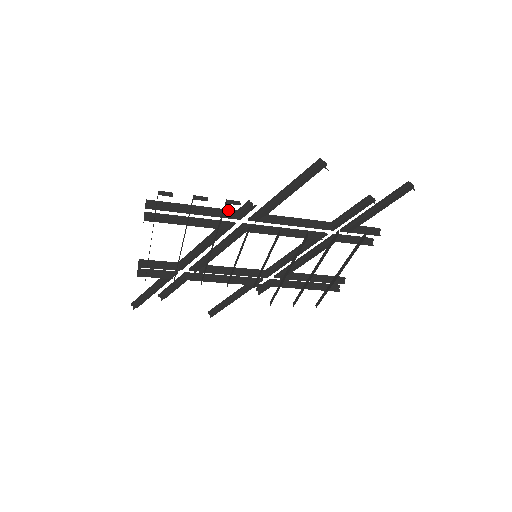
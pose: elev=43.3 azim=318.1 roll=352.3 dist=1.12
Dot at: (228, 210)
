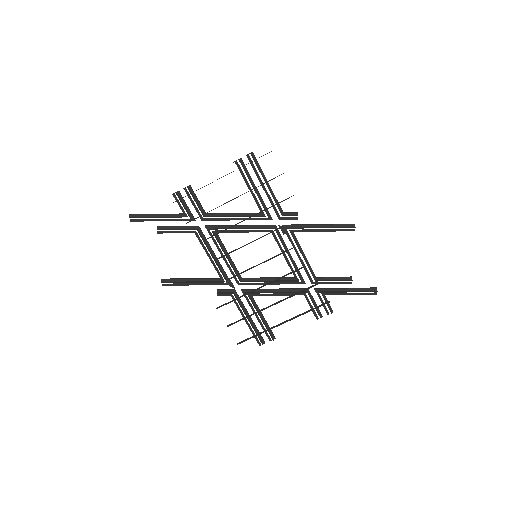
Dot at: (280, 206)
